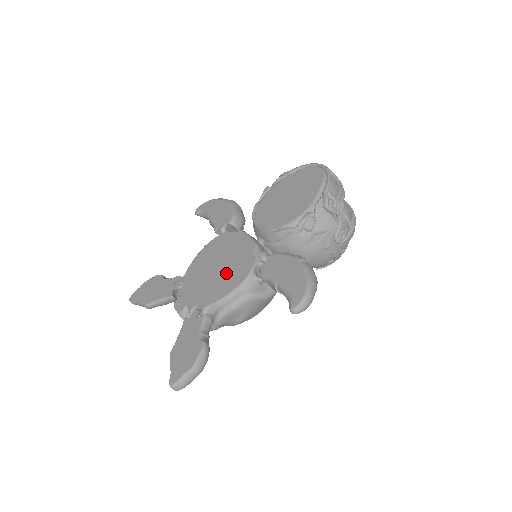
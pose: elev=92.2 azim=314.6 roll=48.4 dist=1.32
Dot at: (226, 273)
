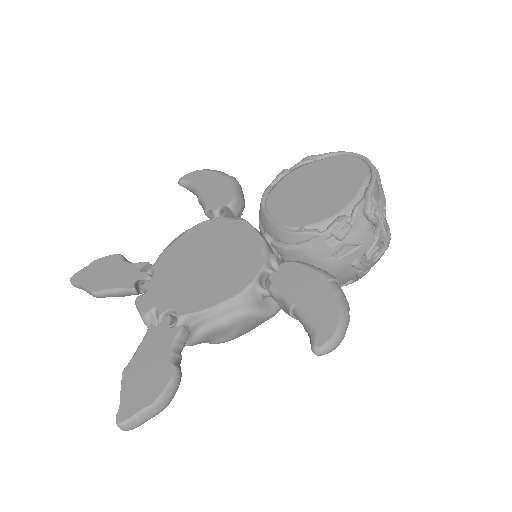
Dot at: (218, 273)
